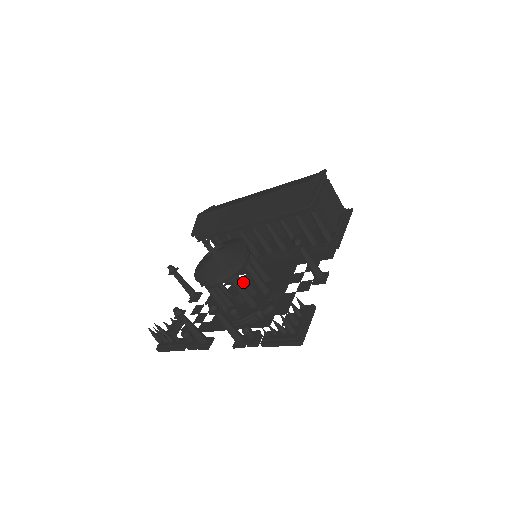
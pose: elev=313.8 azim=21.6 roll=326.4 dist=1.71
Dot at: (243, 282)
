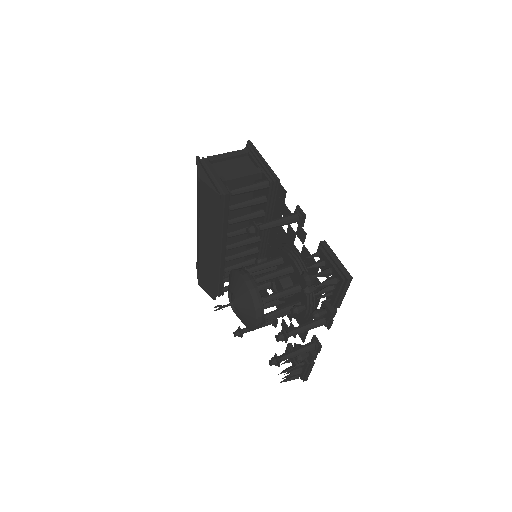
Dot at: (274, 282)
